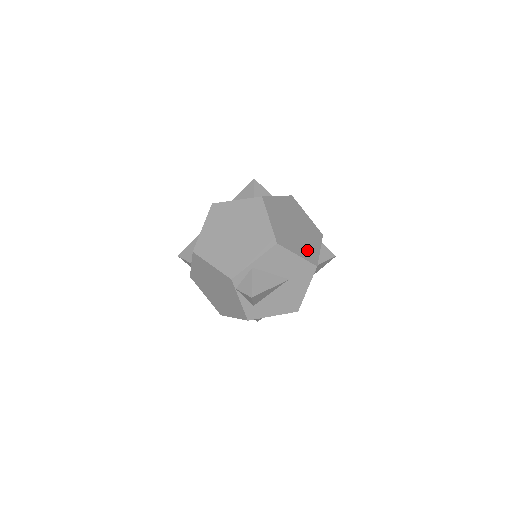
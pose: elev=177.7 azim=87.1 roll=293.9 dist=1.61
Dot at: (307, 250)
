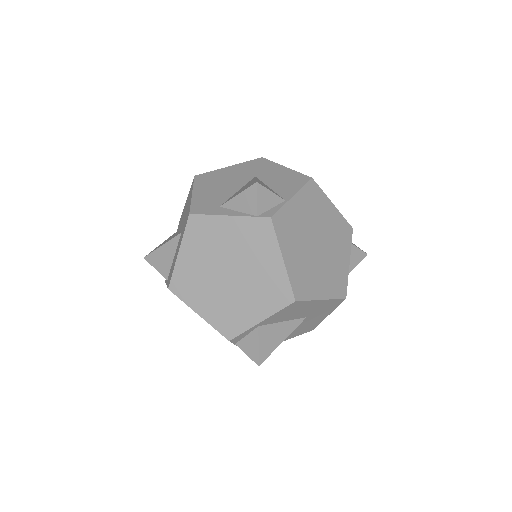
Dot at: (334, 278)
